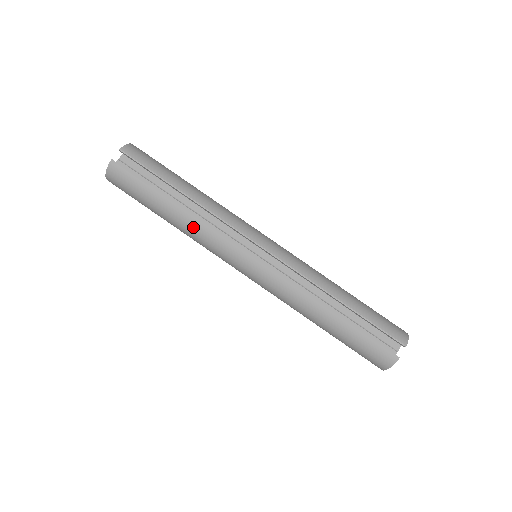
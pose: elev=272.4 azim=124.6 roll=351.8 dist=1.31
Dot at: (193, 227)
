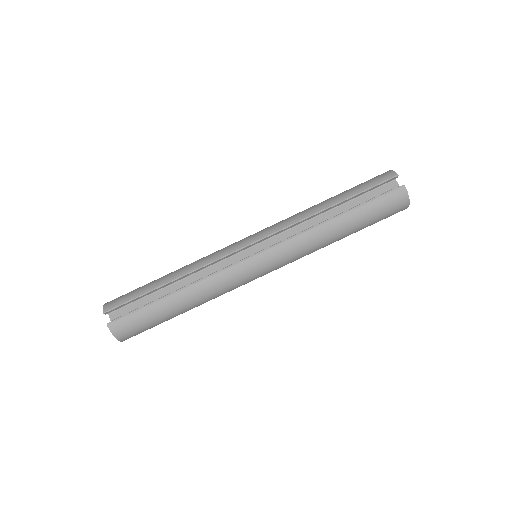
Dot at: (201, 290)
